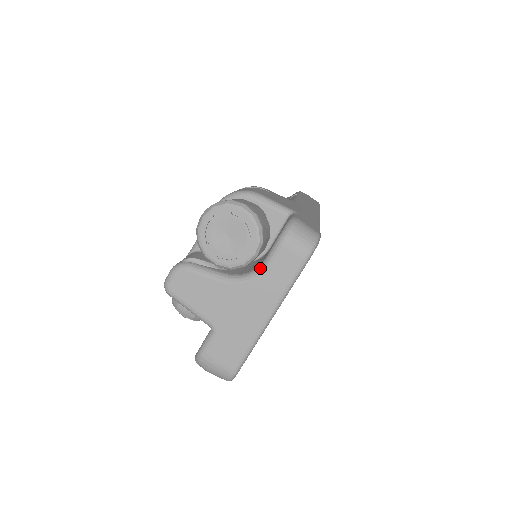
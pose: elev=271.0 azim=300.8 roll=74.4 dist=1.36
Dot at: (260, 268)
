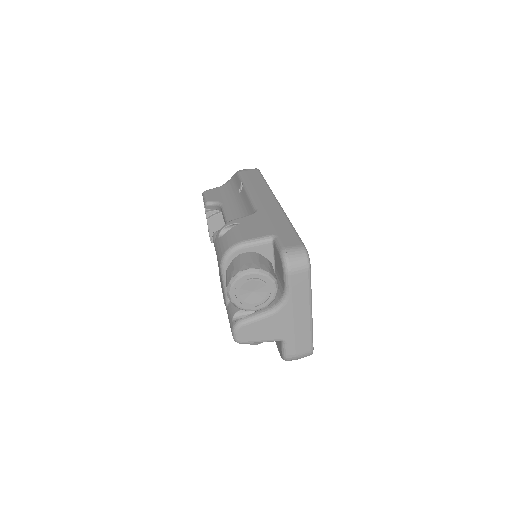
Dot at: (286, 294)
